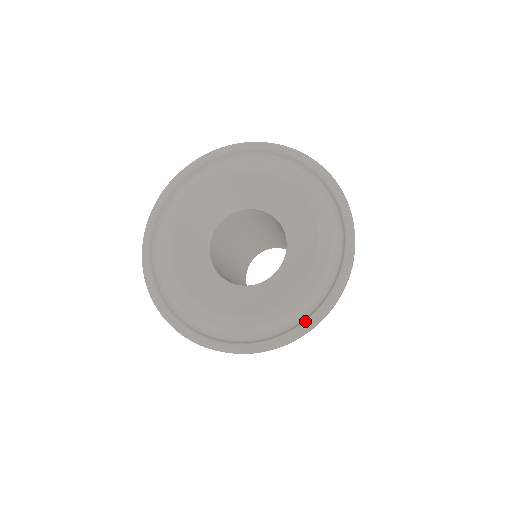
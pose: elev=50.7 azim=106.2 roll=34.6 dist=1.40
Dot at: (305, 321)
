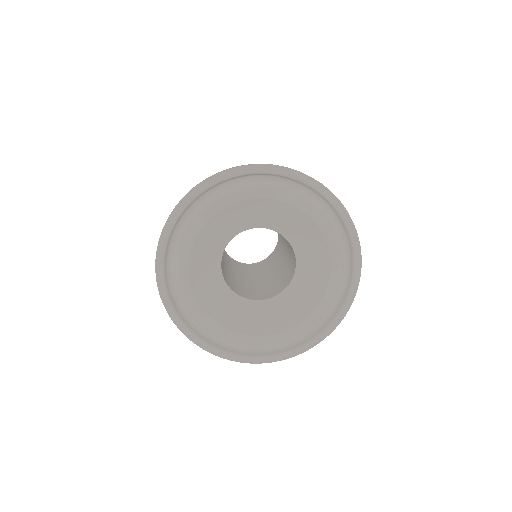
Dot at: (296, 348)
